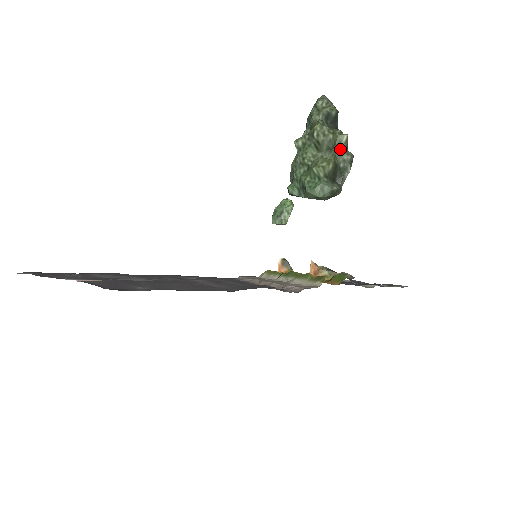
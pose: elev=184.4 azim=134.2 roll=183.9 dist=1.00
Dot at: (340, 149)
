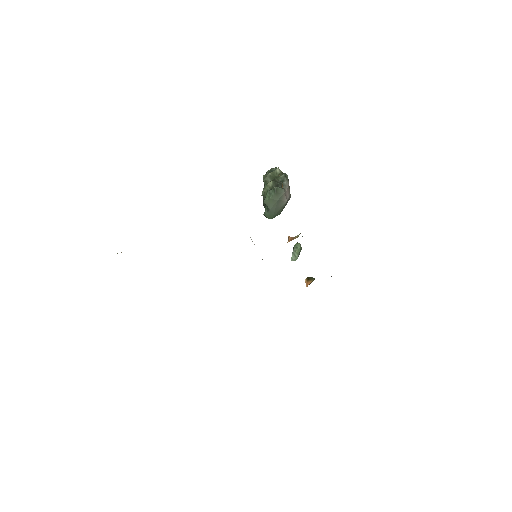
Dot at: (278, 176)
